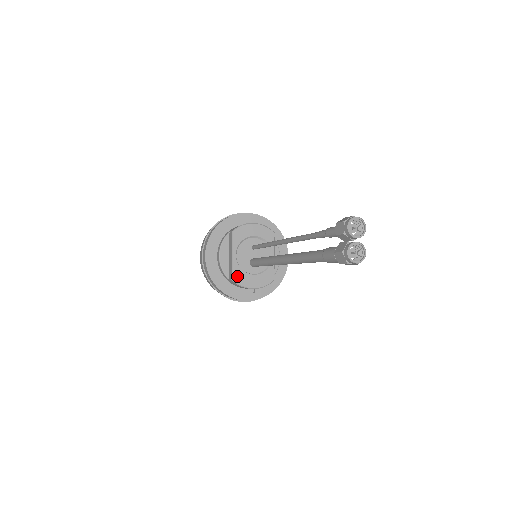
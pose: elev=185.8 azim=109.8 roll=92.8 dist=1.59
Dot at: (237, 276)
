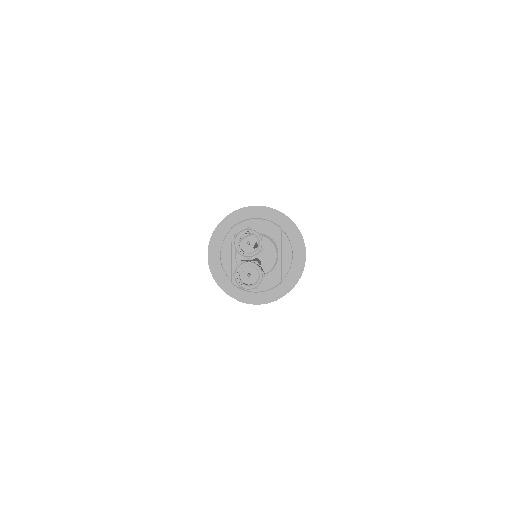
Dot at: occluded
